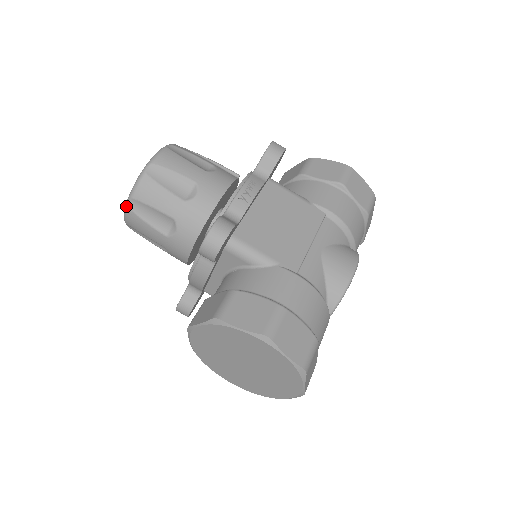
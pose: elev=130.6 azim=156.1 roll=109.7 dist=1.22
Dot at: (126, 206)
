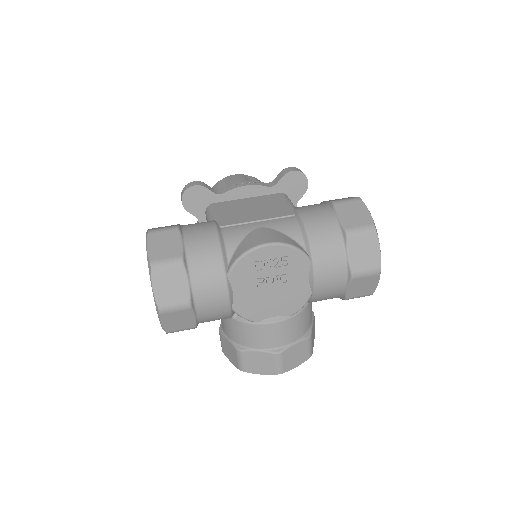
Dot at: occluded
